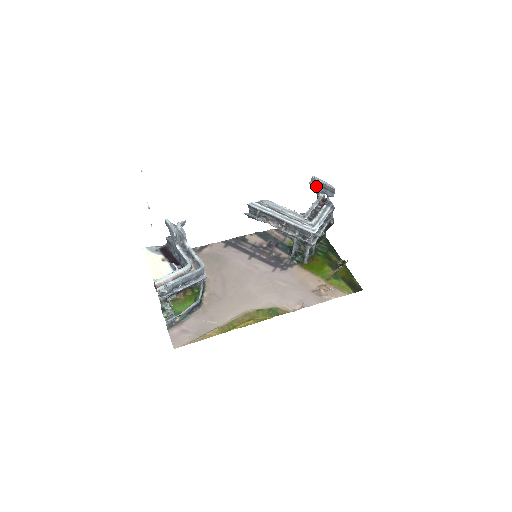
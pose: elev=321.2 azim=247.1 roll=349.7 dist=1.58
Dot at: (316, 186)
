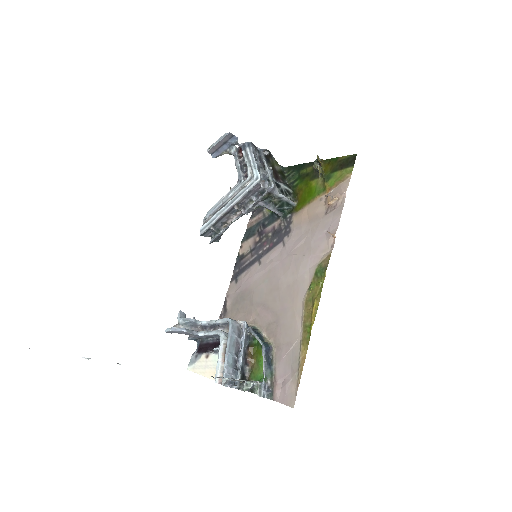
Dot at: (219, 152)
